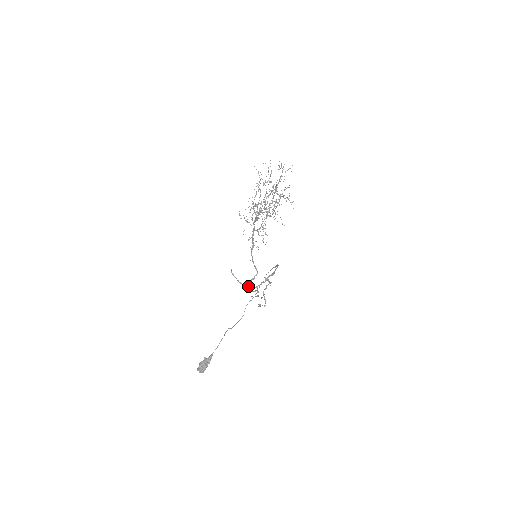
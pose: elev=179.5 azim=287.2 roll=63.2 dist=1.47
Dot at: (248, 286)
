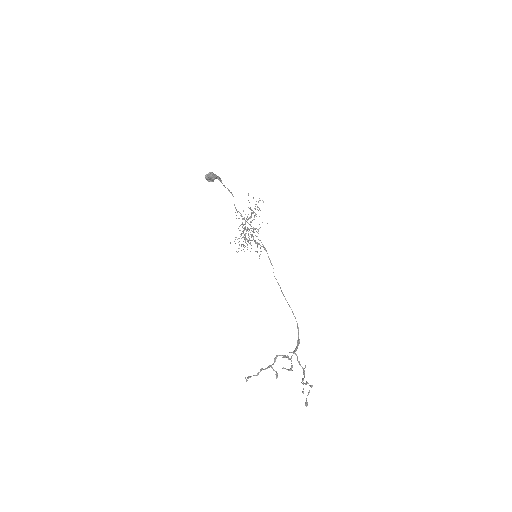
Dot at: occluded
